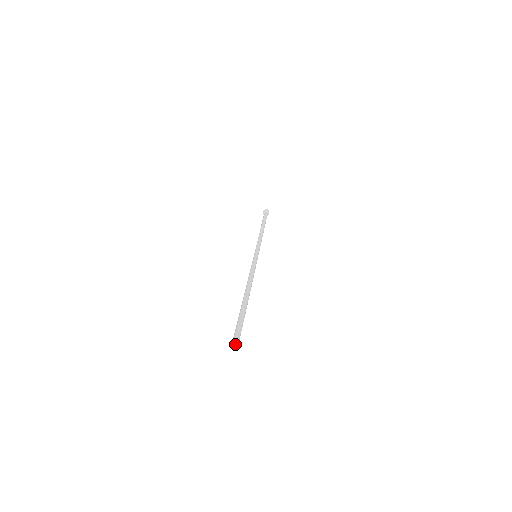
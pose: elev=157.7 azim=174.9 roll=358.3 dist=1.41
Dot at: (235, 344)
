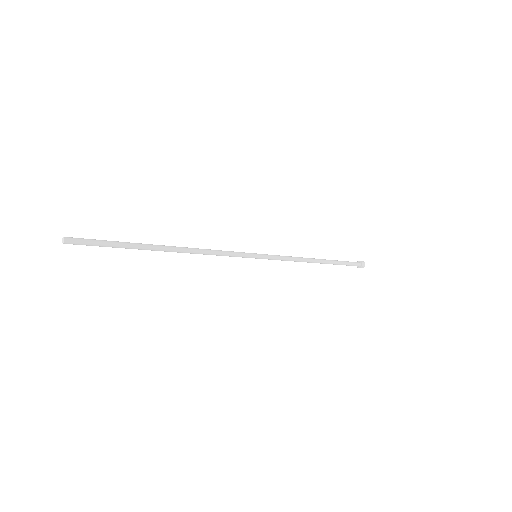
Dot at: (64, 237)
